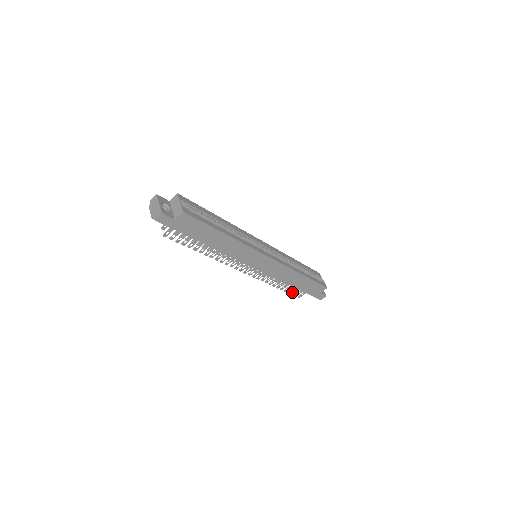
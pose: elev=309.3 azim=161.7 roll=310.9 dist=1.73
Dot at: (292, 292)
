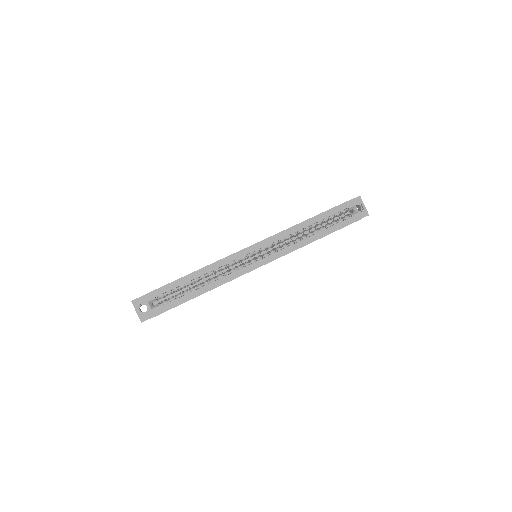
Dot at: occluded
